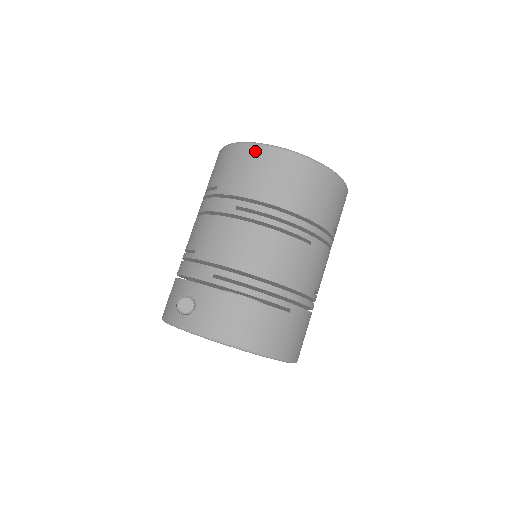
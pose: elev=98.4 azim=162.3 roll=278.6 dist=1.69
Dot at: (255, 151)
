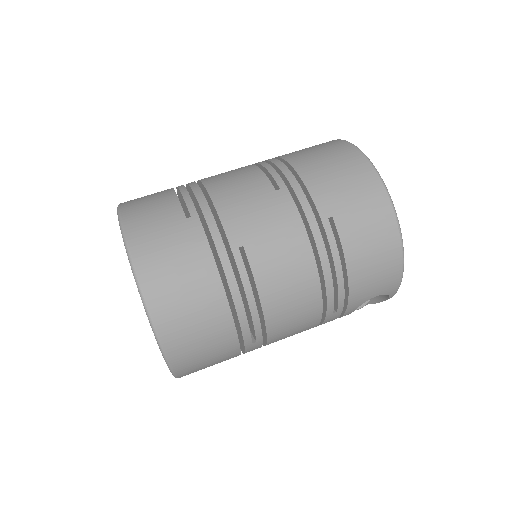
Dot at: occluded
